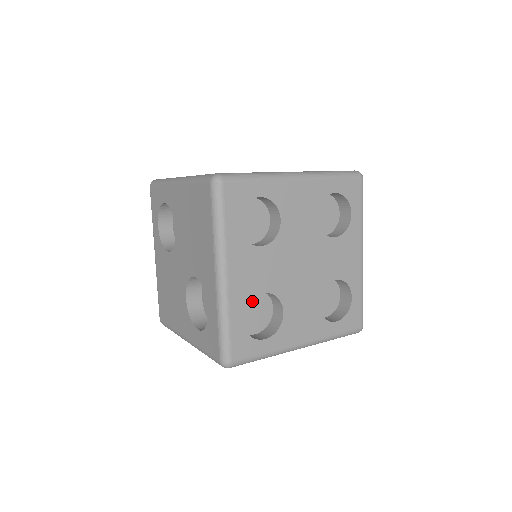
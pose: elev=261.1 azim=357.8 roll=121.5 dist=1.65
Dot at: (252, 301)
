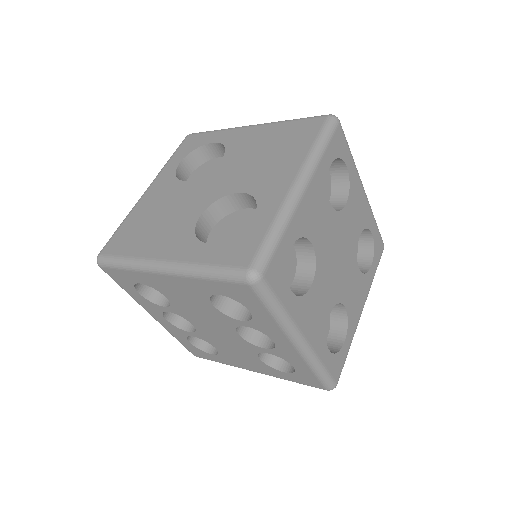
Dot at: occluded
